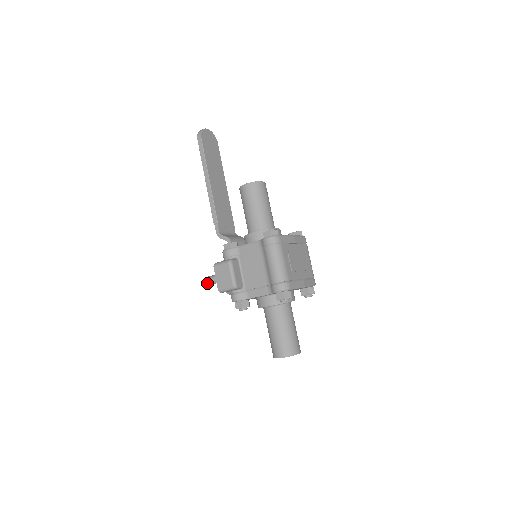
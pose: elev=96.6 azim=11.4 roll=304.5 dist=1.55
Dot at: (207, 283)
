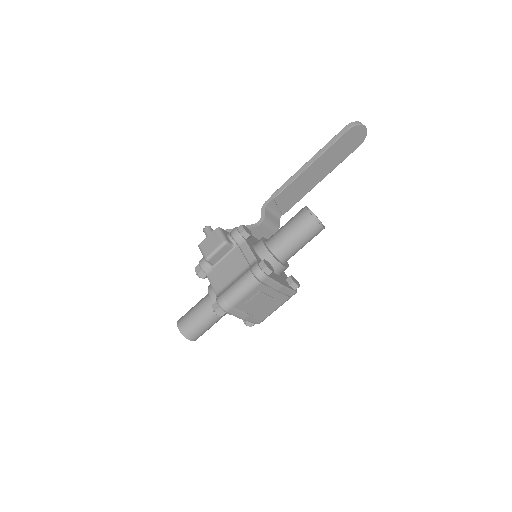
Dot at: (203, 229)
